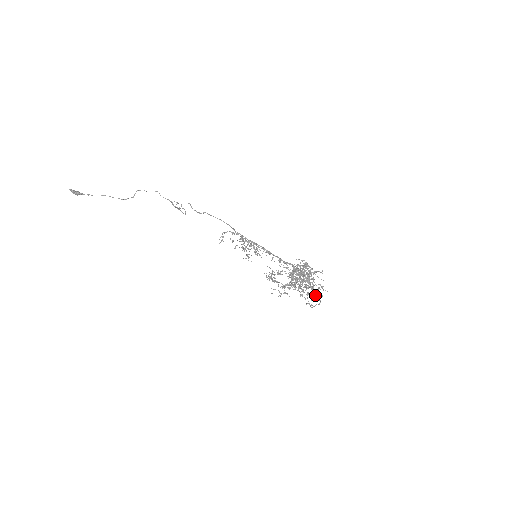
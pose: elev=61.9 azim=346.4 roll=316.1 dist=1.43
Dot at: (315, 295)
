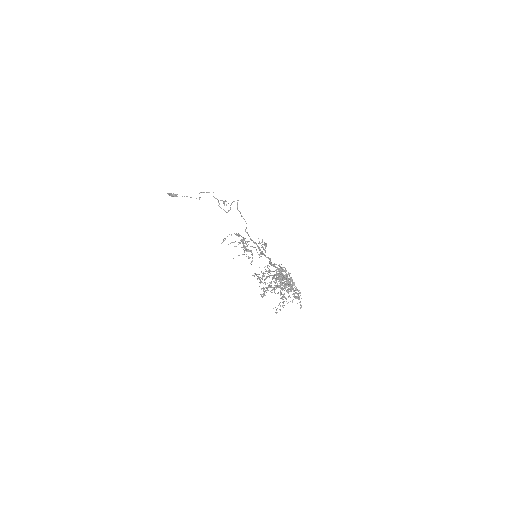
Dot at: (292, 300)
